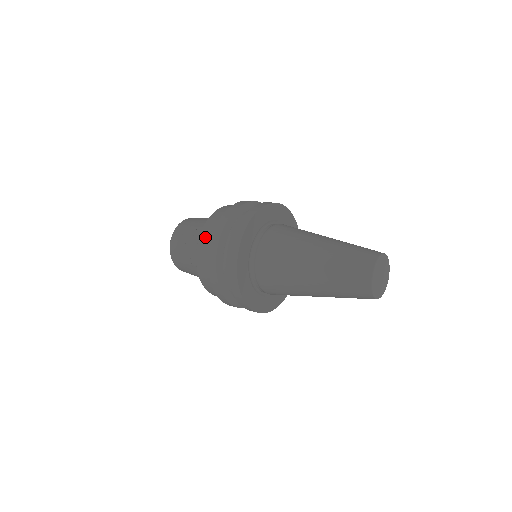
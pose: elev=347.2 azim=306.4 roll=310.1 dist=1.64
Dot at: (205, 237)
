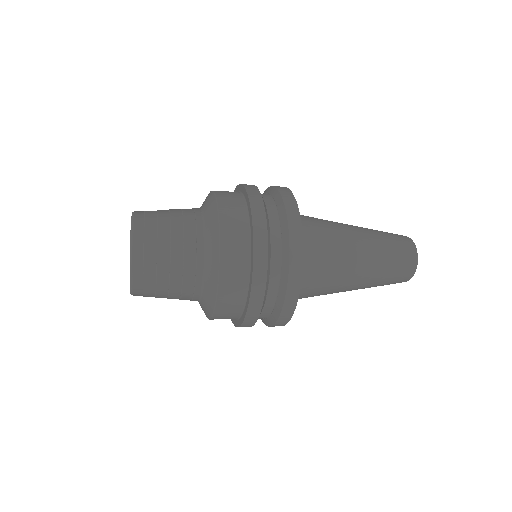
Dot at: (231, 231)
